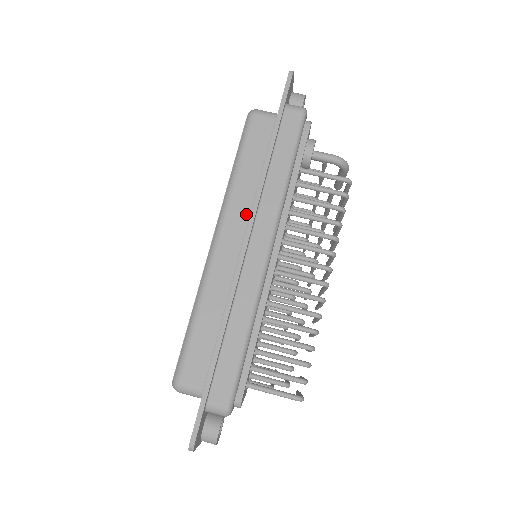
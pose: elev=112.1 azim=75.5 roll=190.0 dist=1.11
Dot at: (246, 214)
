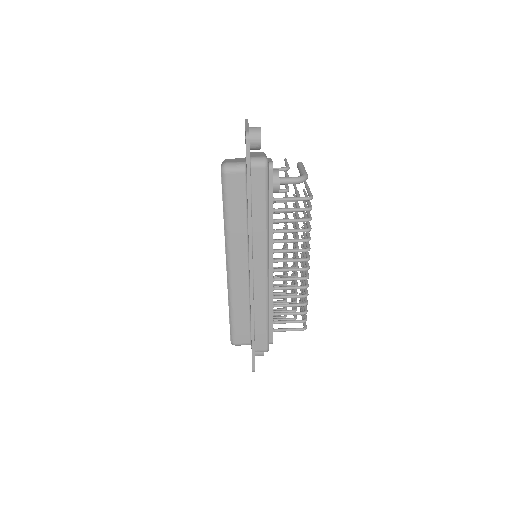
Dot at: (244, 247)
